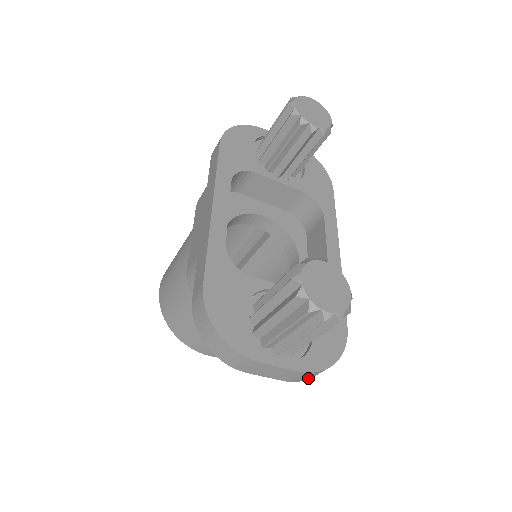
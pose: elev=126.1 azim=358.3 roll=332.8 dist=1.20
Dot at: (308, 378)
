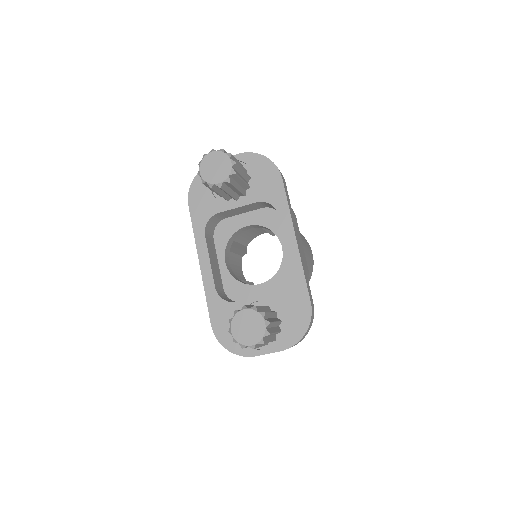
Dot at: occluded
